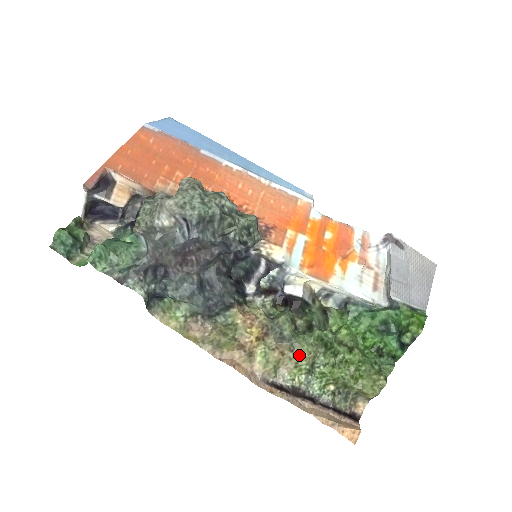
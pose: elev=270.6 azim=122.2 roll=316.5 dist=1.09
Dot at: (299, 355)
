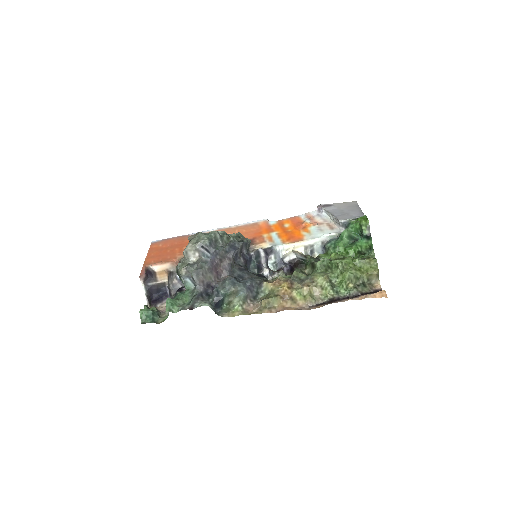
Dot at: (318, 281)
